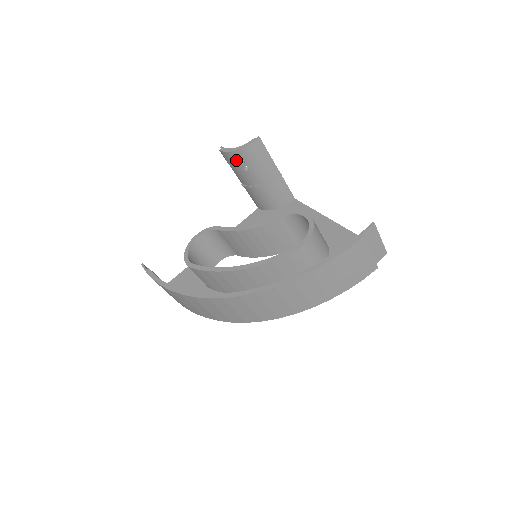
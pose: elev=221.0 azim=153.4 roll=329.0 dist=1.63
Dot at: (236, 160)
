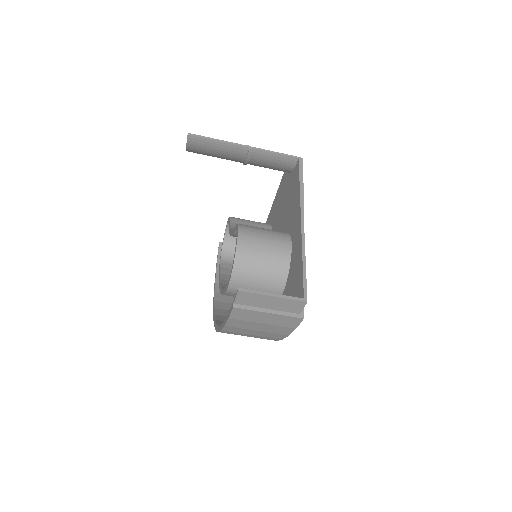
Dot at: occluded
